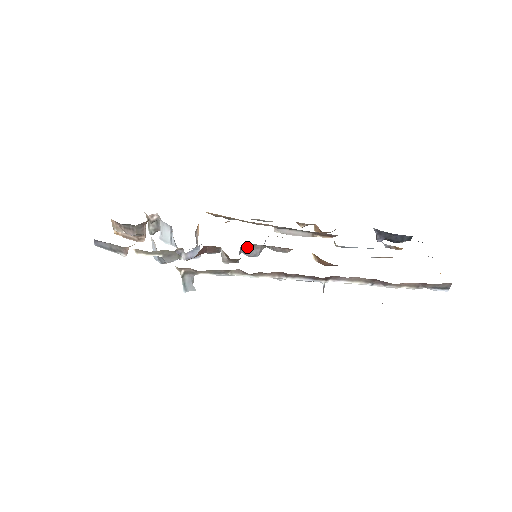
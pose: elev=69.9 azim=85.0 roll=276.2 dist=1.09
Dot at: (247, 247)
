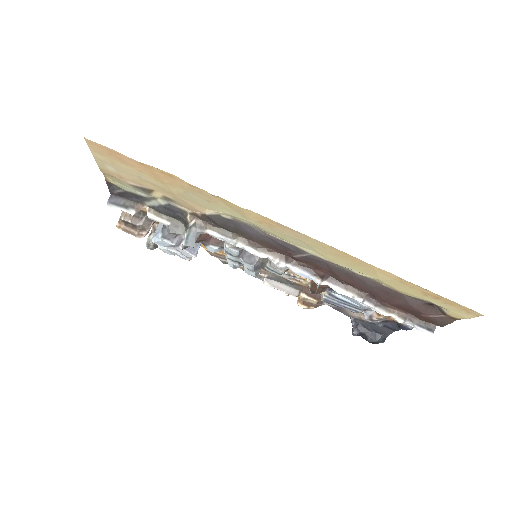
Dot at: (248, 252)
